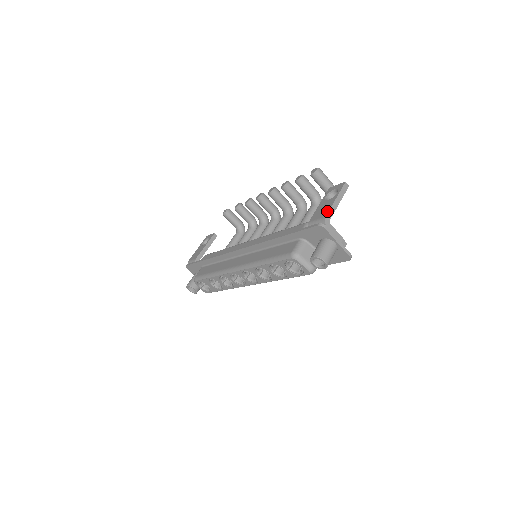
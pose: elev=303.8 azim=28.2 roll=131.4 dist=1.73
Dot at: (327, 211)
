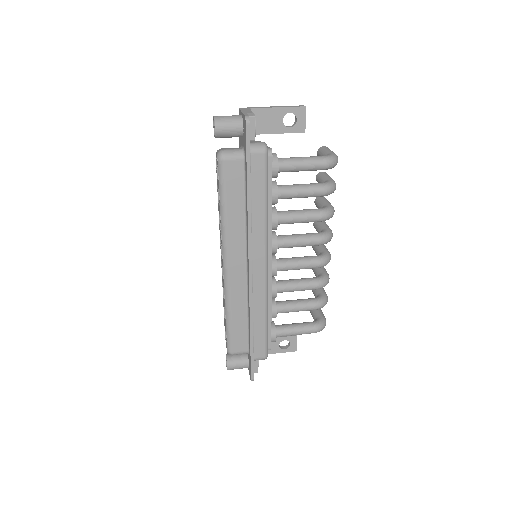
Dot at: occluded
